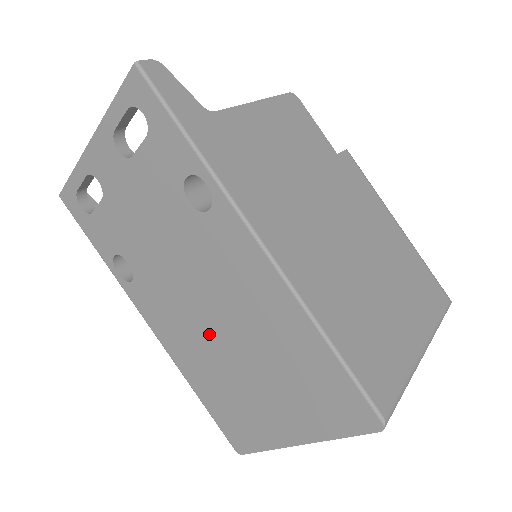
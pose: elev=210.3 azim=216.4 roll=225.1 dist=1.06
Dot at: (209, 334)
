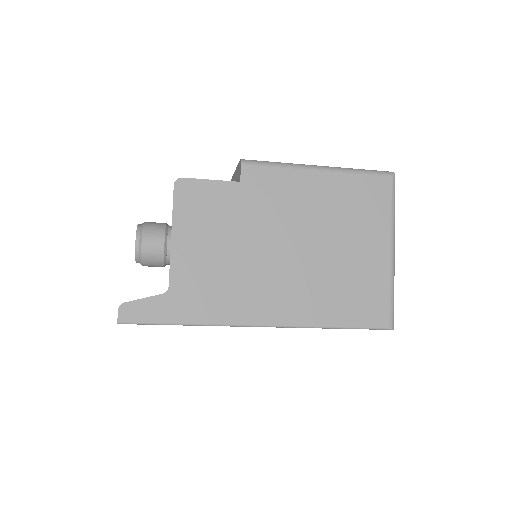
Dot at: occluded
